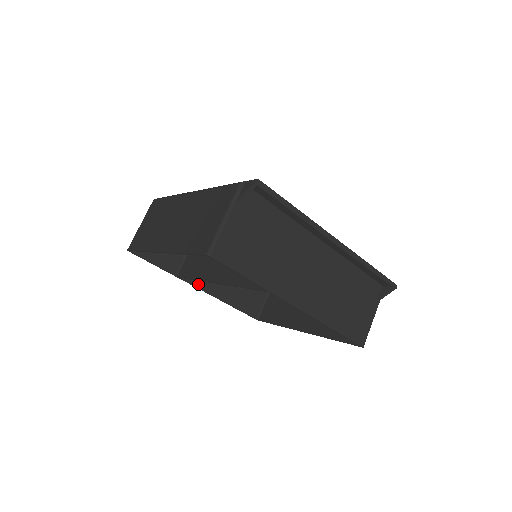
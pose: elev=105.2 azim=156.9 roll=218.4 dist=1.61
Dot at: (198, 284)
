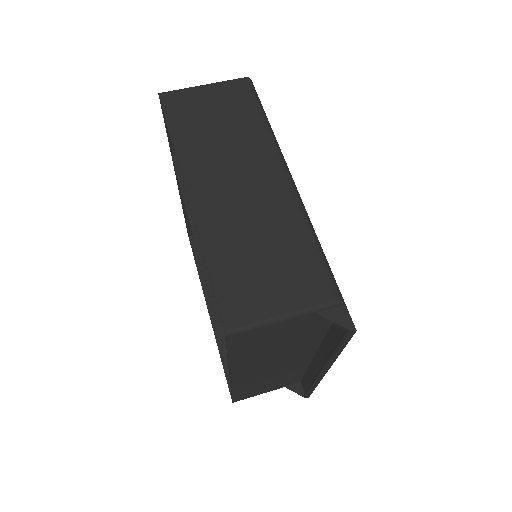
Dot at: occluded
